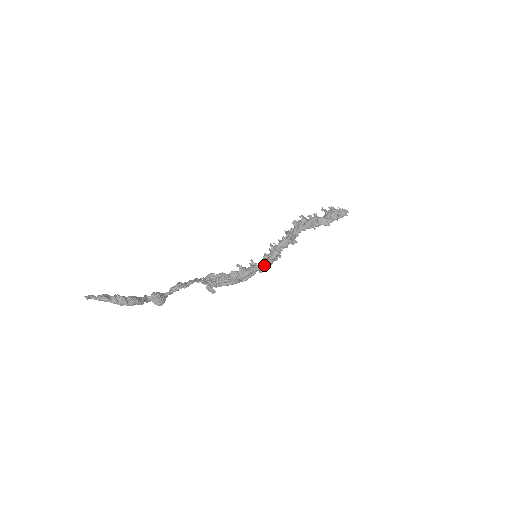
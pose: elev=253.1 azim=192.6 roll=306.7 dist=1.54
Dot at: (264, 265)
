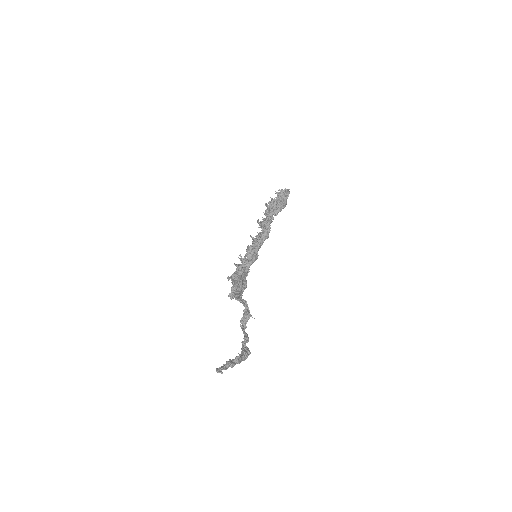
Dot at: (256, 259)
